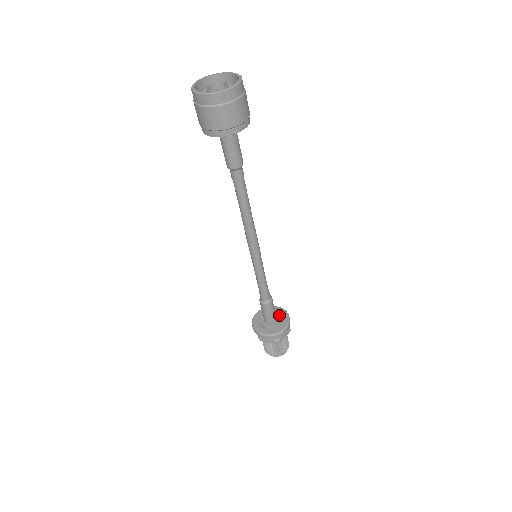
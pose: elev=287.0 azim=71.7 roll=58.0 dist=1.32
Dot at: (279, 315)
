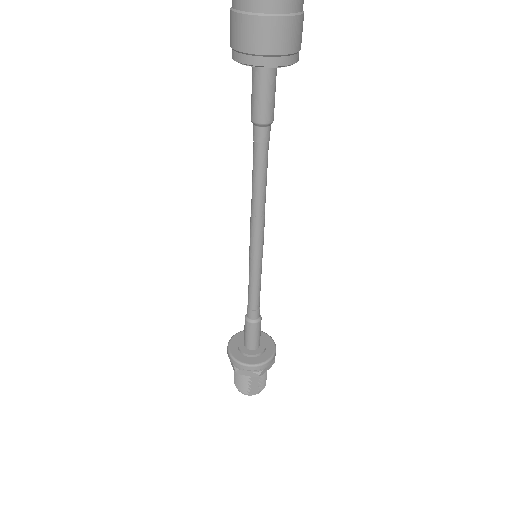
Dot at: (263, 341)
